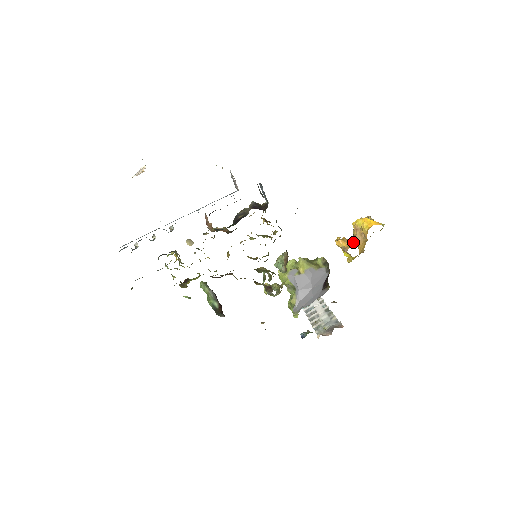
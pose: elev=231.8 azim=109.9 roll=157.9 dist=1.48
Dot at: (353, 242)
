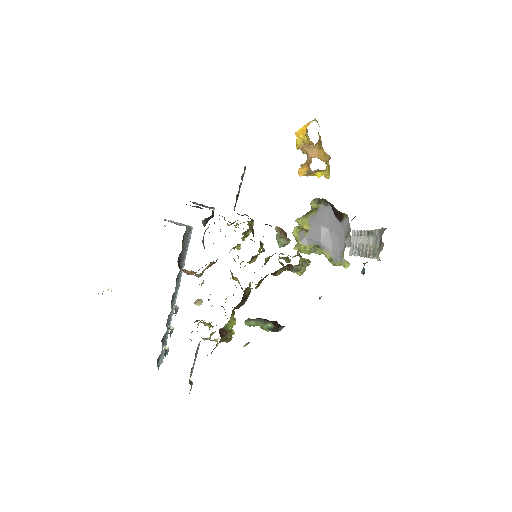
Dot at: (309, 159)
